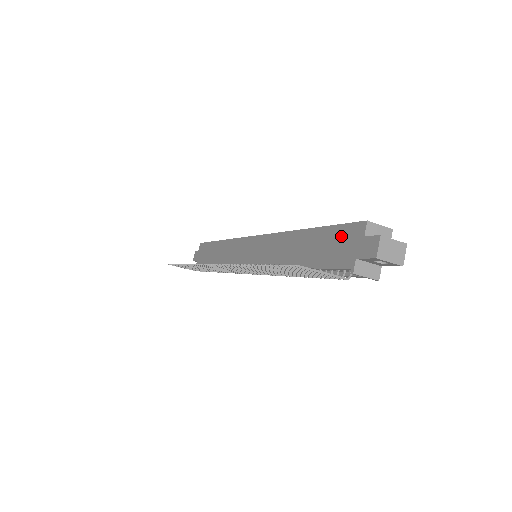
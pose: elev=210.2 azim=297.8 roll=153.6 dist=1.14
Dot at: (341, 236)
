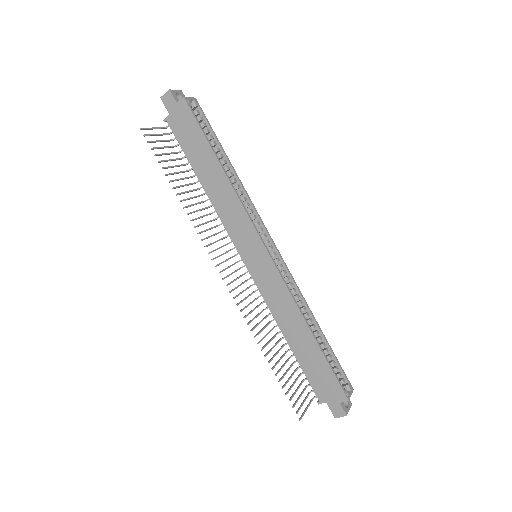
Dot at: (330, 382)
